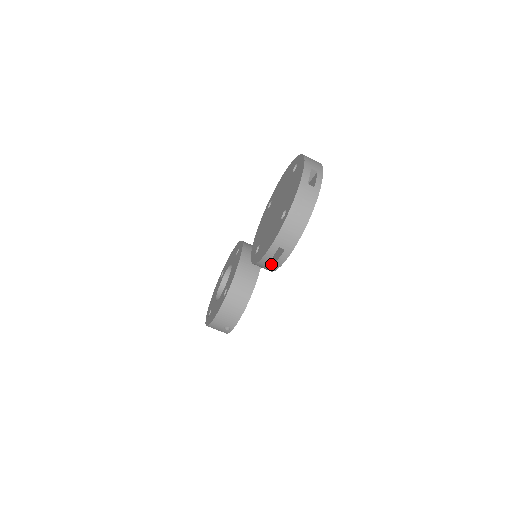
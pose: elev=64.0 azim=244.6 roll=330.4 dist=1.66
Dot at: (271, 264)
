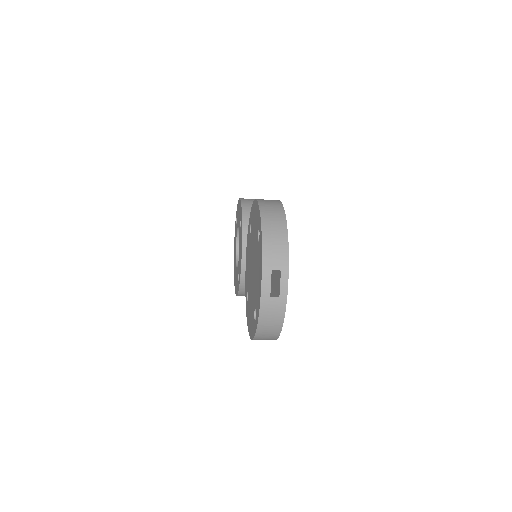
Dot at: occluded
